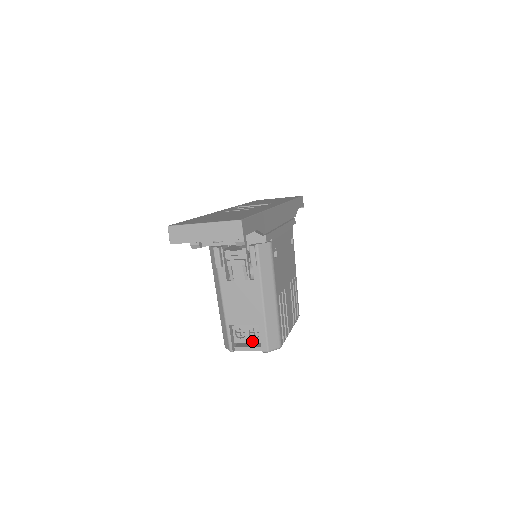
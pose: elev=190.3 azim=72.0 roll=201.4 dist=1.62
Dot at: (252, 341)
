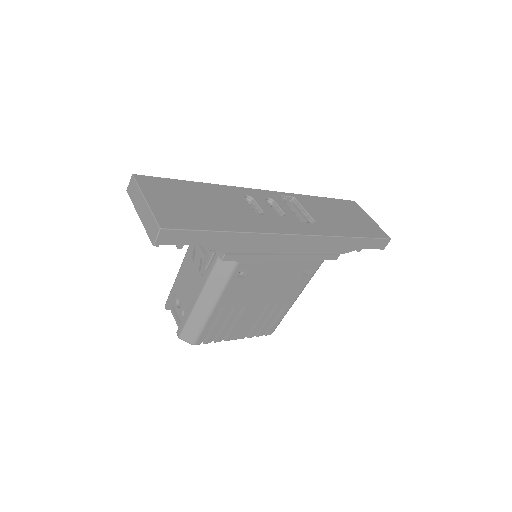
Dot at: (180, 317)
